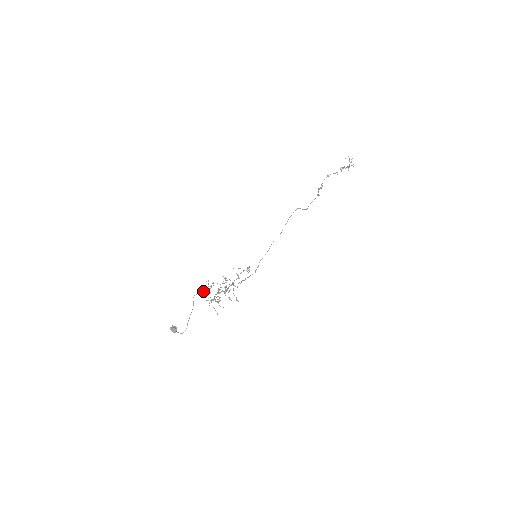
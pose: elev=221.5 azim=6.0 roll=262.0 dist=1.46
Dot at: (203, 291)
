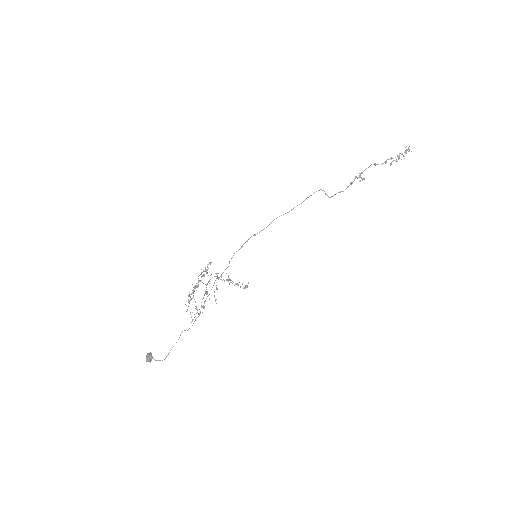
Dot at: (194, 321)
